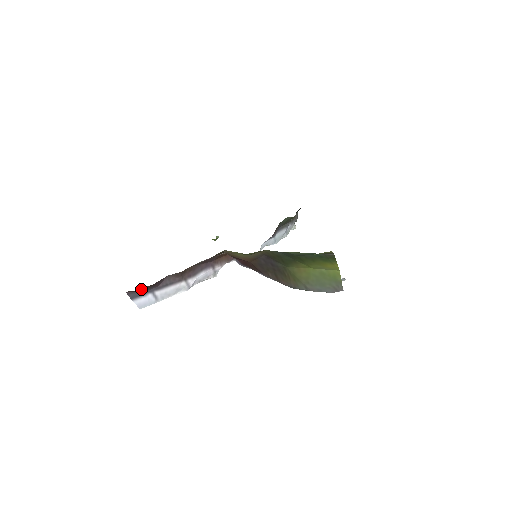
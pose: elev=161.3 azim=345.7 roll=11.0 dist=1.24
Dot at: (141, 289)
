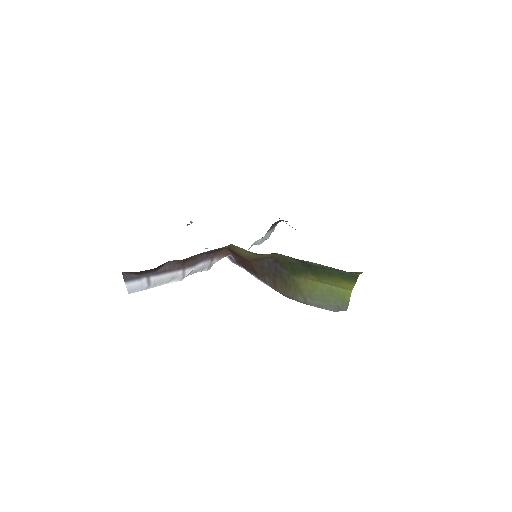
Dot at: (140, 271)
